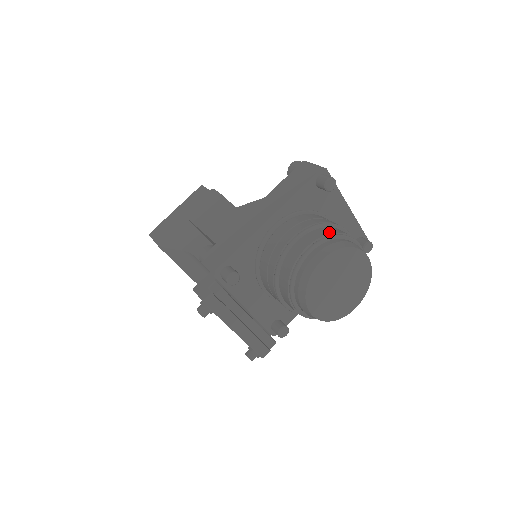
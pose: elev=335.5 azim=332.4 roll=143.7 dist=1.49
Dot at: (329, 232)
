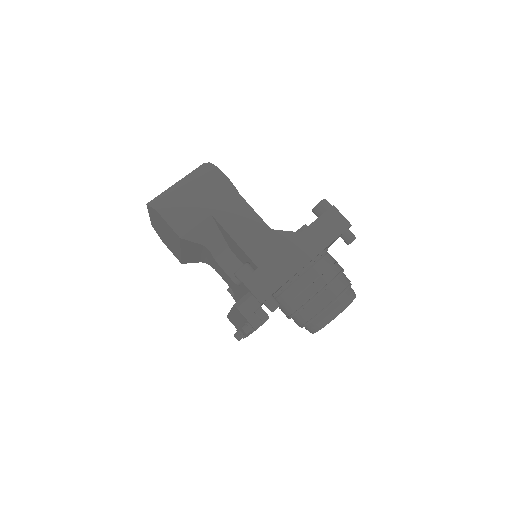
Dot at: (347, 284)
